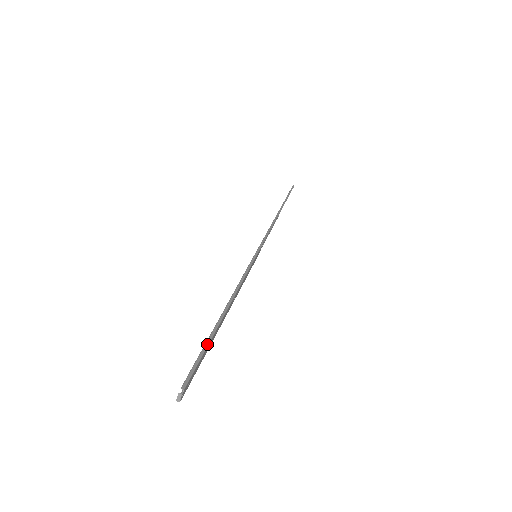
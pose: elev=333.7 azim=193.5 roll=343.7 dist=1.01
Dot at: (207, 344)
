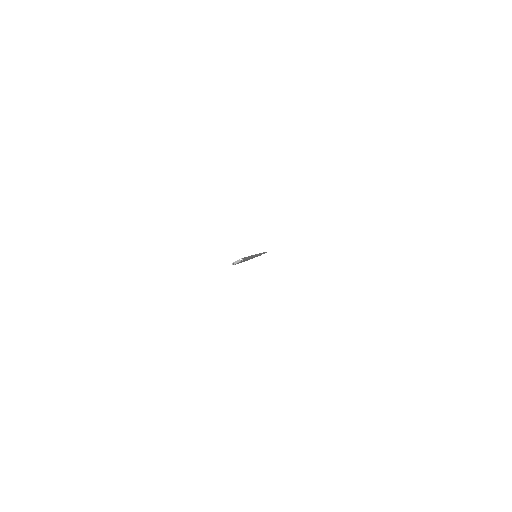
Dot at: (248, 258)
